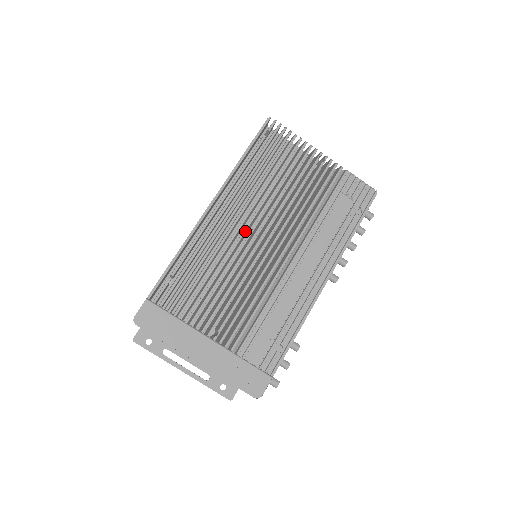
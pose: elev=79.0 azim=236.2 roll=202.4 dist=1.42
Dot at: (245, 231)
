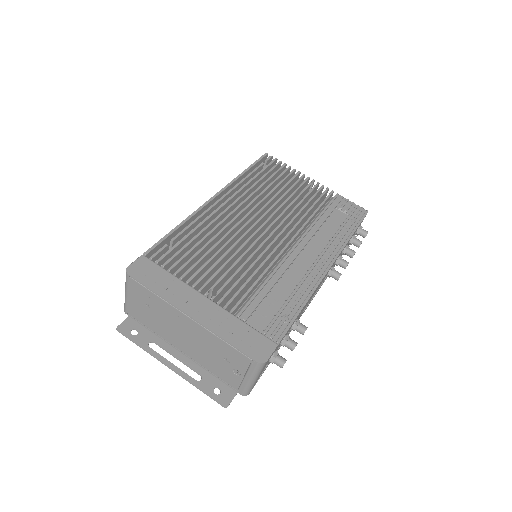
Dot at: occluded
